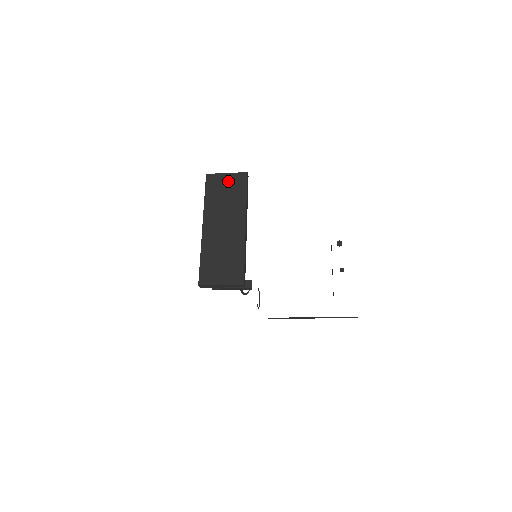
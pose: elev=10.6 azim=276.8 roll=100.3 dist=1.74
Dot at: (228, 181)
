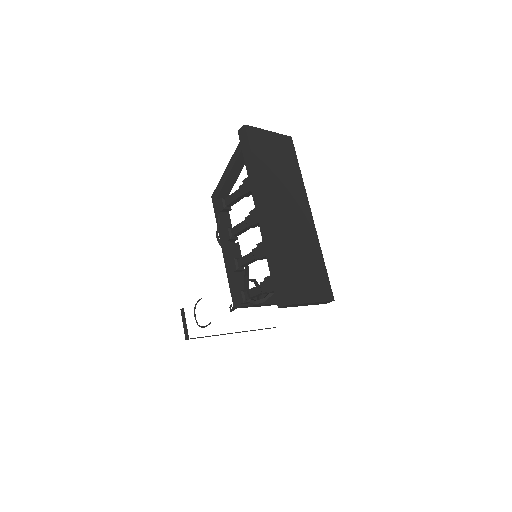
Dot at: (275, 144)
